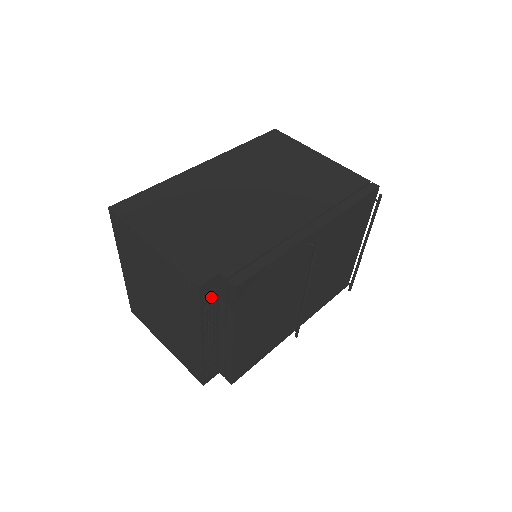
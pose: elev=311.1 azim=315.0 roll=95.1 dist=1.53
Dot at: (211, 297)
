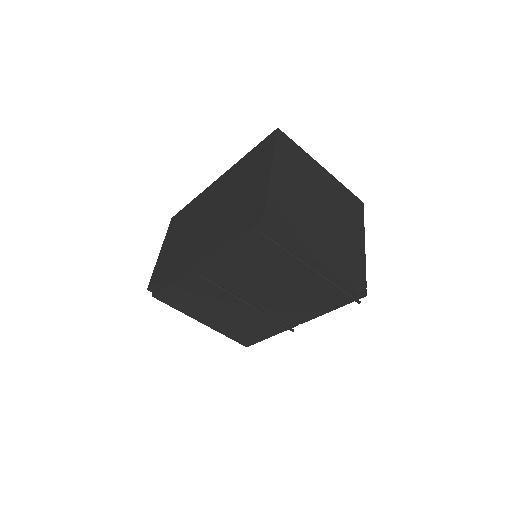
Dot at: occluded
